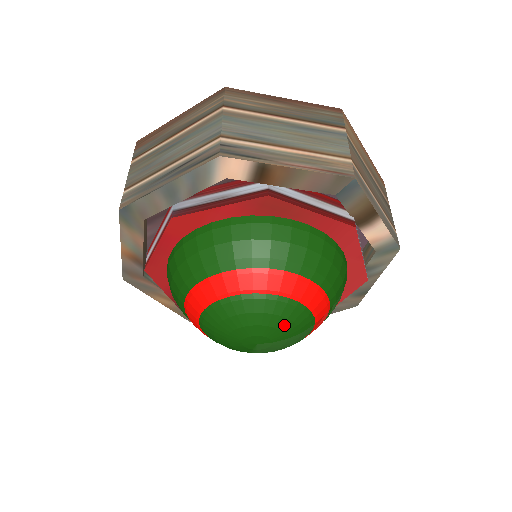
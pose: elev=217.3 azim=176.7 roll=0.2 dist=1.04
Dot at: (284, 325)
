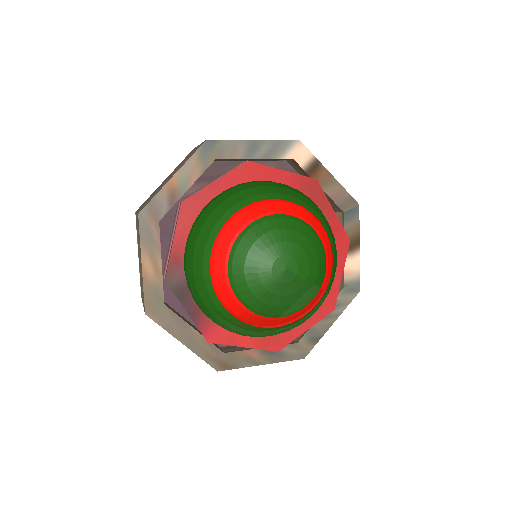
Dot at: (313, 260)
